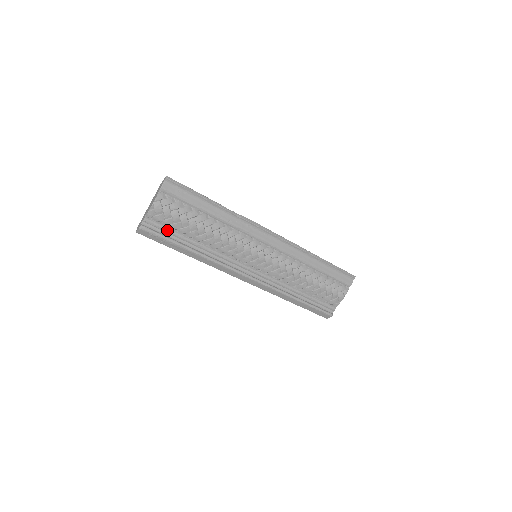
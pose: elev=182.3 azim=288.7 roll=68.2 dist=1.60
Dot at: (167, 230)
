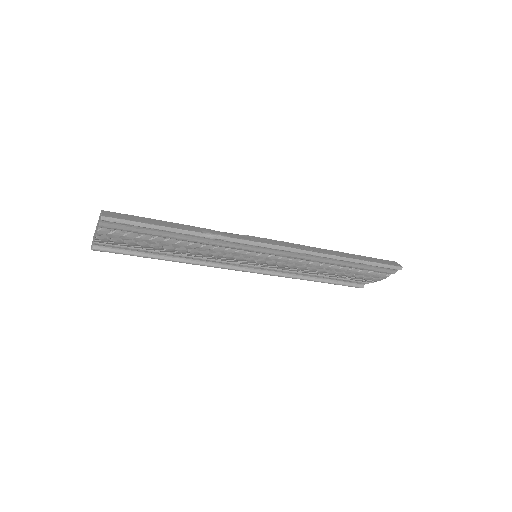
Dot at: (128, 248)
